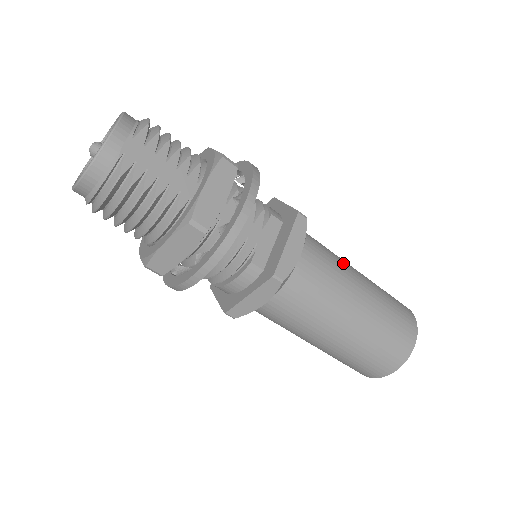
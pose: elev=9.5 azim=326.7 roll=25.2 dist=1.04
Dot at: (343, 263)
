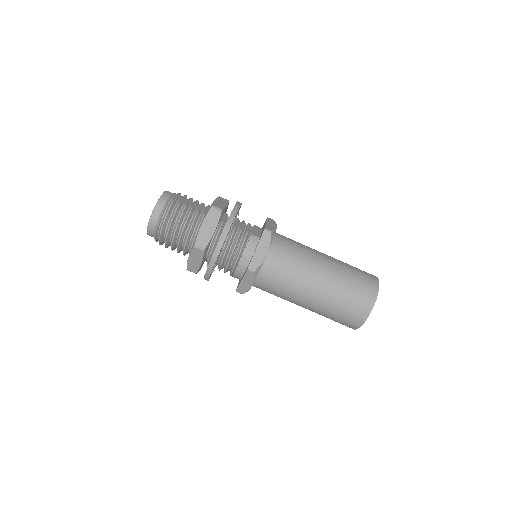
Dot at: occluded
